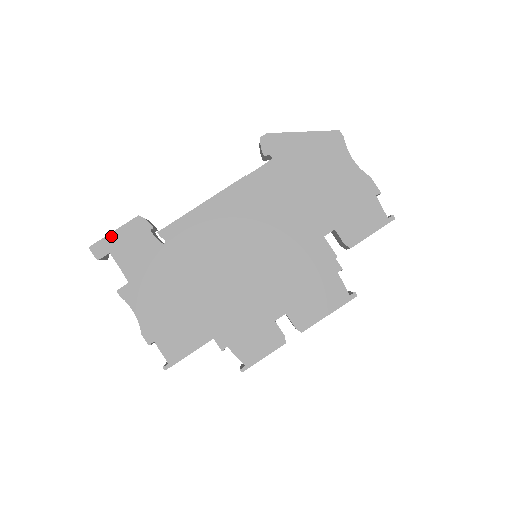
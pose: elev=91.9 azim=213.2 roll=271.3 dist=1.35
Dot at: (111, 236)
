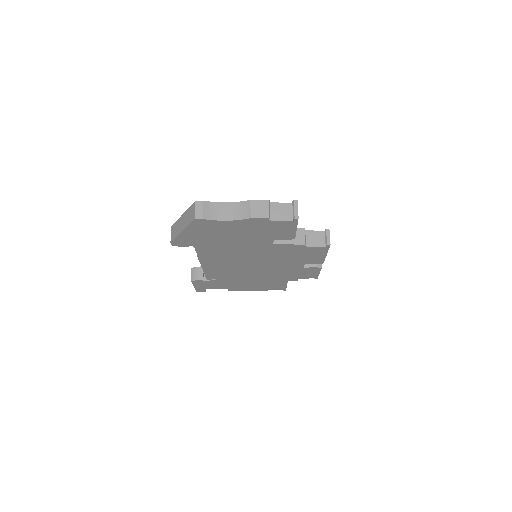
Dot at: (196, 288)
